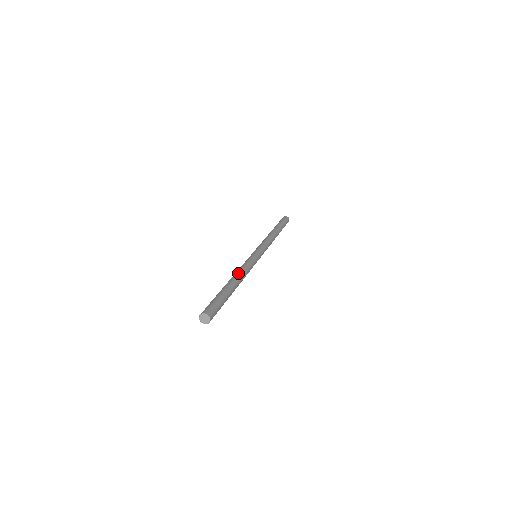
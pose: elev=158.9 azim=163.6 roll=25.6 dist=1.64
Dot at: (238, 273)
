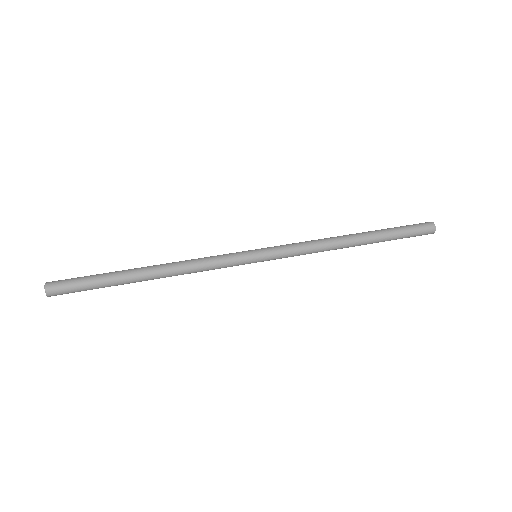
Dot at: (171, 263)
